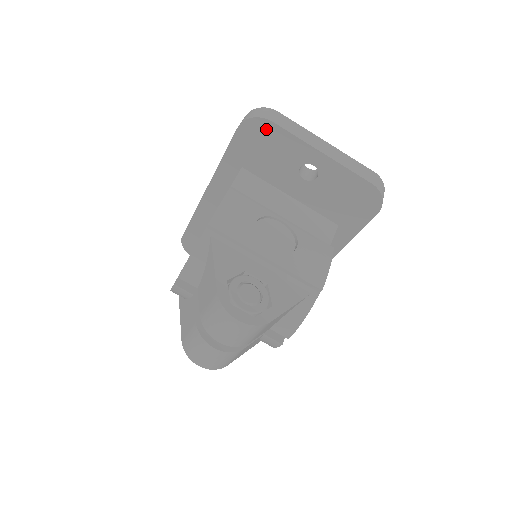
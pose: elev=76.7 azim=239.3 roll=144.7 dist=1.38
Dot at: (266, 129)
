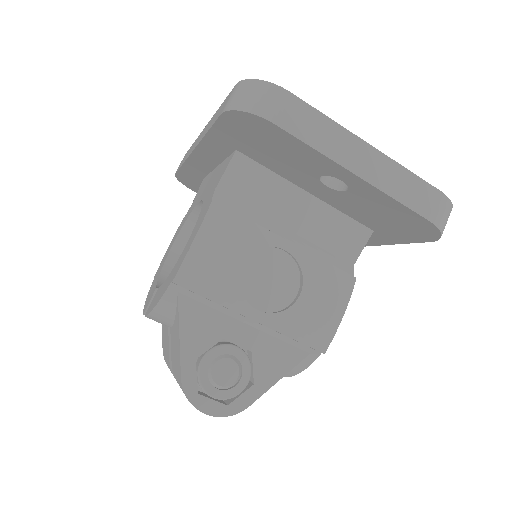
Dot at: (266, 128)
